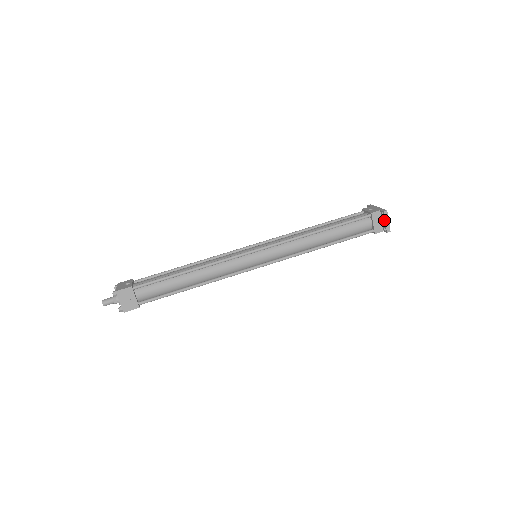
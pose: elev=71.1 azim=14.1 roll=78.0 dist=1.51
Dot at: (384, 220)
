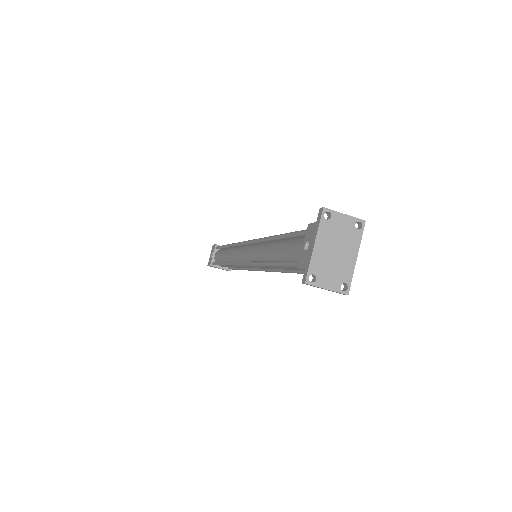
Dot at: (319, 285)
